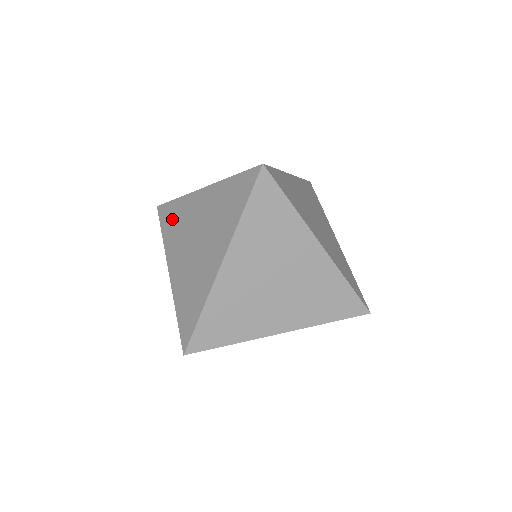
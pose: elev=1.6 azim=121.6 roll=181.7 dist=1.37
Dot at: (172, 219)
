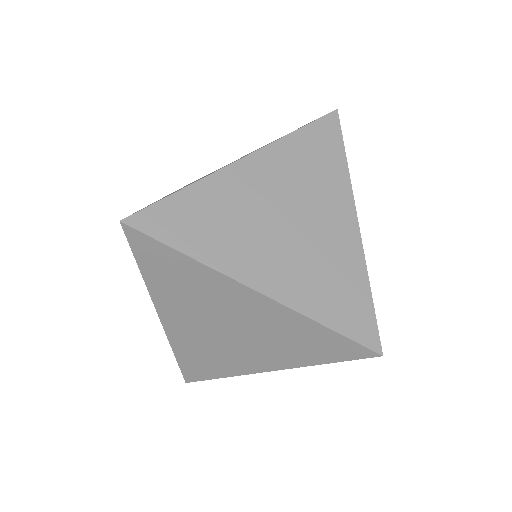
Dot at: occluded
